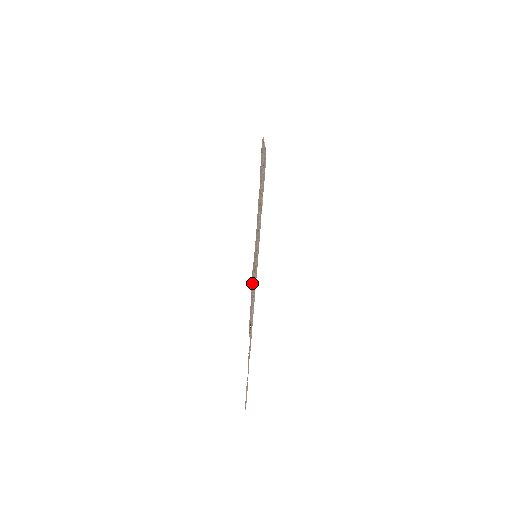
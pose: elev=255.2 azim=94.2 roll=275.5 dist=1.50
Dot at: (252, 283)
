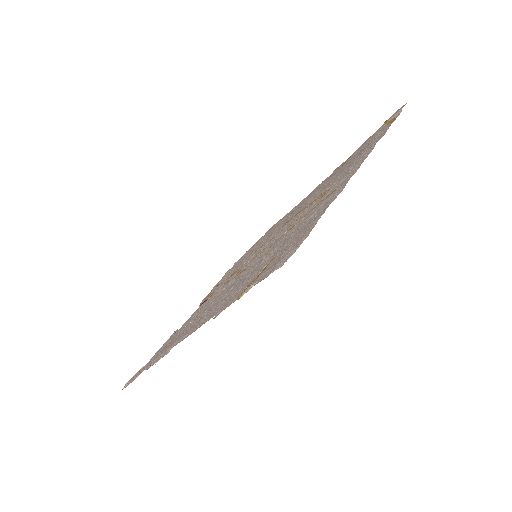
Dot at: (259, 241)
